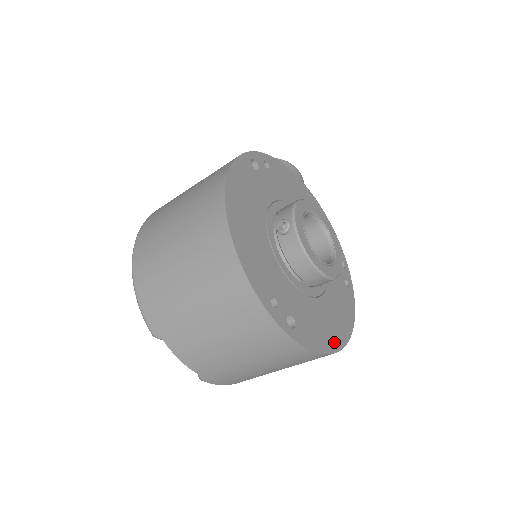
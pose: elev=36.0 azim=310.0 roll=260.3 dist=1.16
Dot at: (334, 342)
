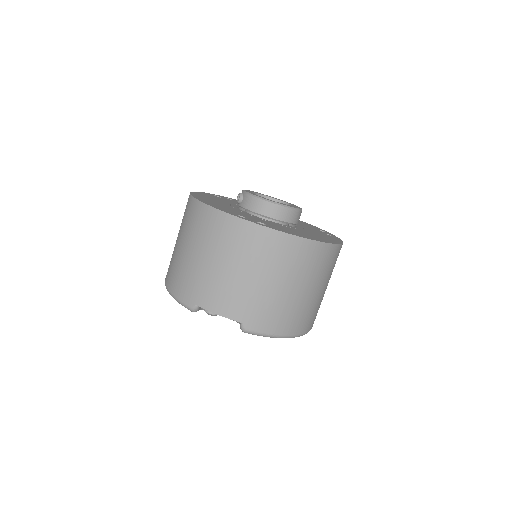
Dot at: (316, 239)
